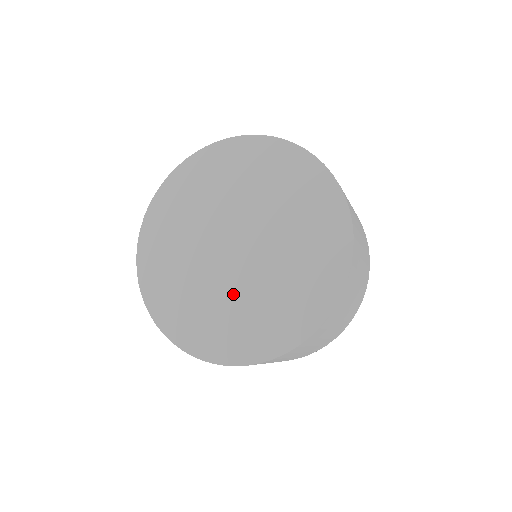
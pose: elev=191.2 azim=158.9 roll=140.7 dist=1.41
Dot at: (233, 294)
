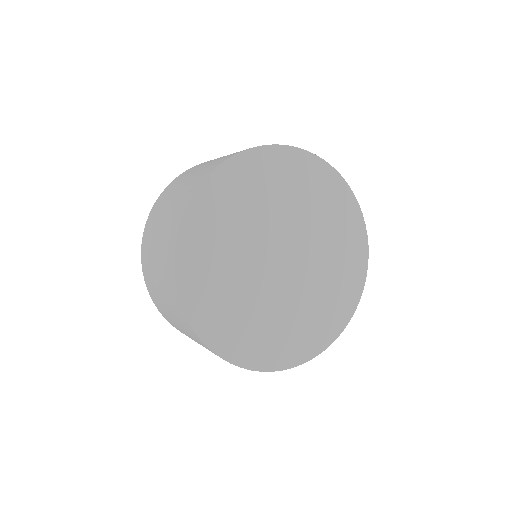
Dot at: (257, 298)
